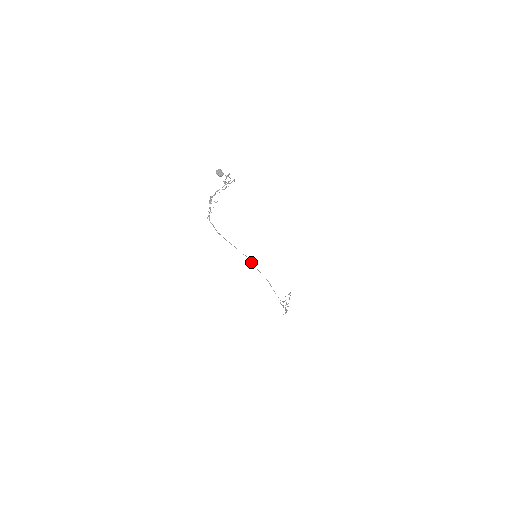
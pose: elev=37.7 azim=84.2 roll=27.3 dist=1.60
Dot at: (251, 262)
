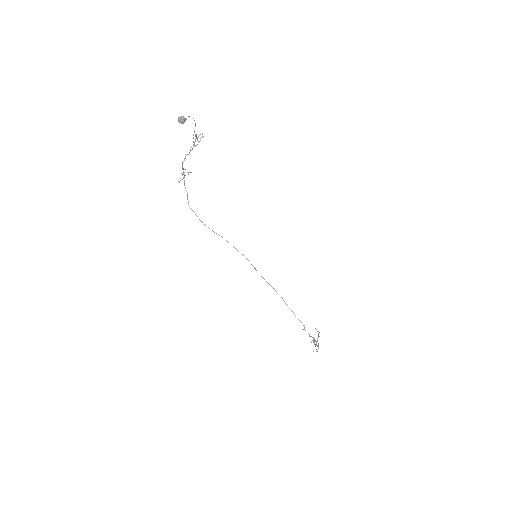
Dot at: (252, 265)
